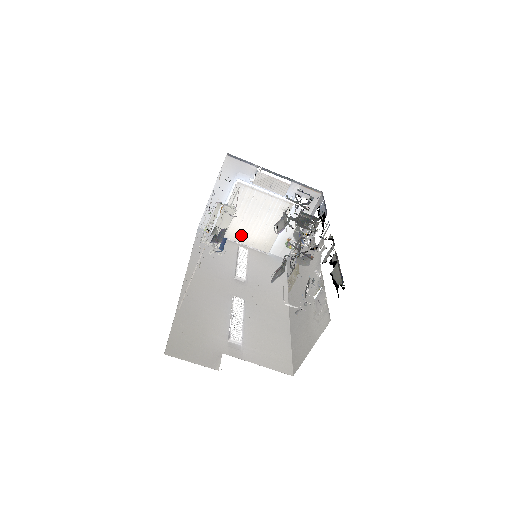
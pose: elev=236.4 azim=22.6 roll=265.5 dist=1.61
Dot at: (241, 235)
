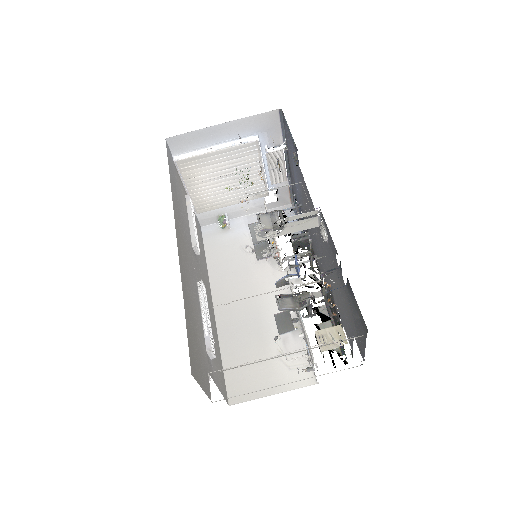
Dot at: (196, 182)
